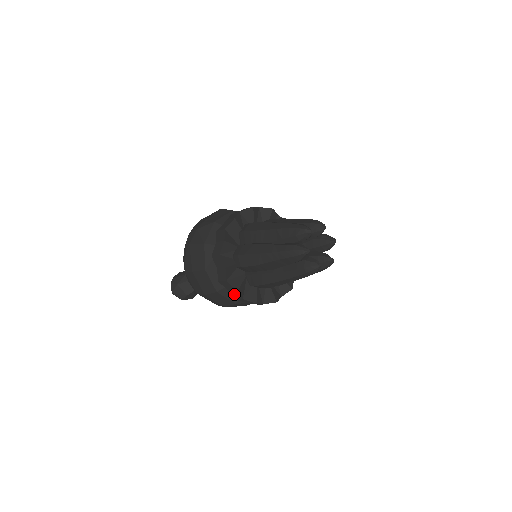
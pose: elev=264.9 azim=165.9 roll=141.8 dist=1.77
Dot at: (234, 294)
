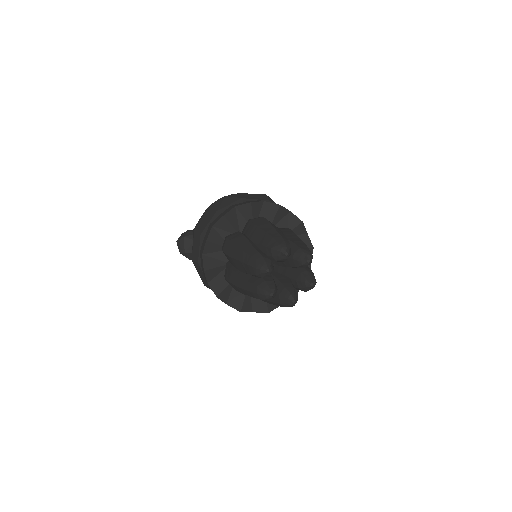
Dot at: occluded
